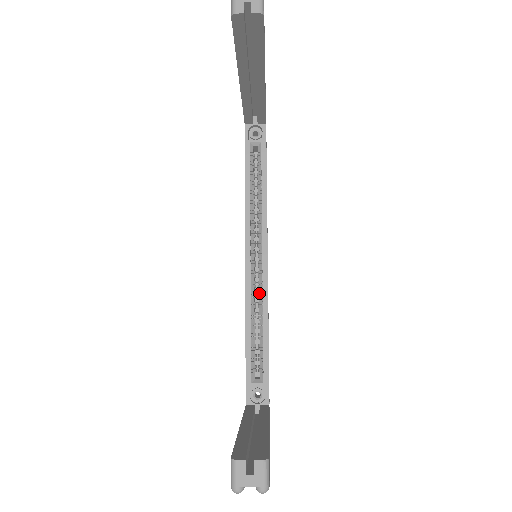
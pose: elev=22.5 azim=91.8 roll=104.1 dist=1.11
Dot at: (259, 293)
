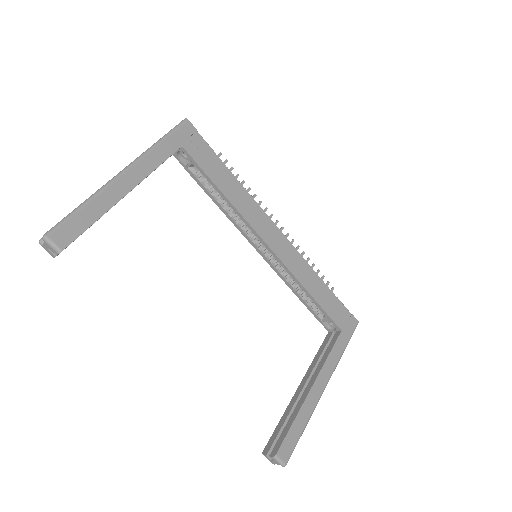
Dot at: (284, 267)
